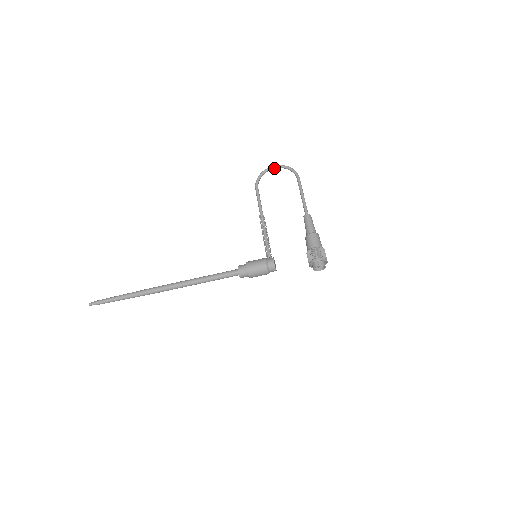
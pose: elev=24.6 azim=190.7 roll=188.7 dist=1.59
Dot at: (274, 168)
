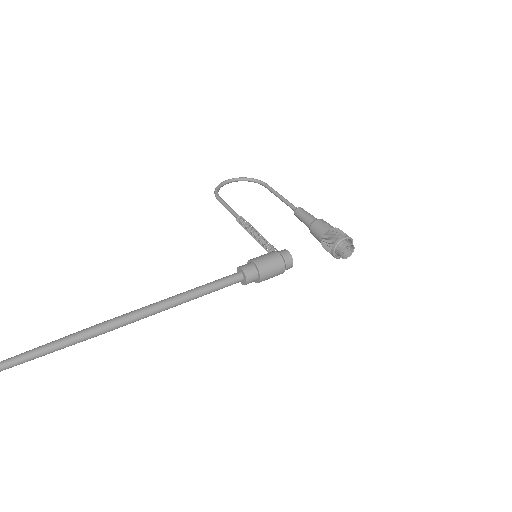
Dot at: (231, 181)
